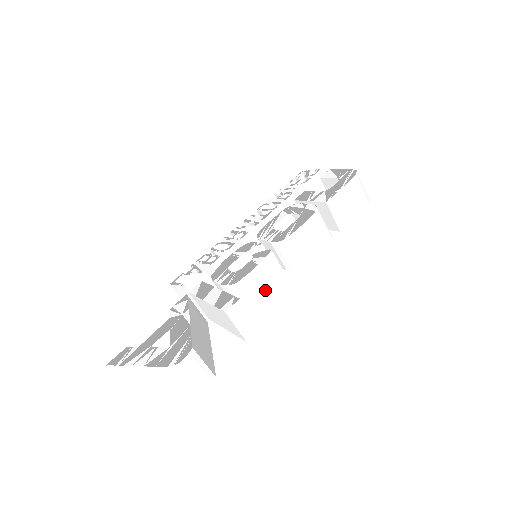
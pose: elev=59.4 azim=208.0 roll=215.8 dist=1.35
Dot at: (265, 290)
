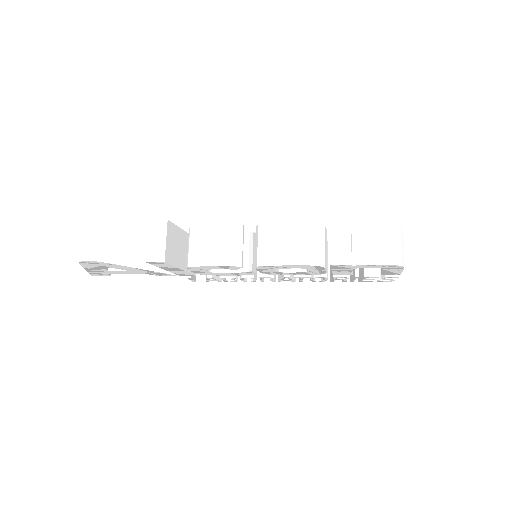
Dot at: (209, 253)
